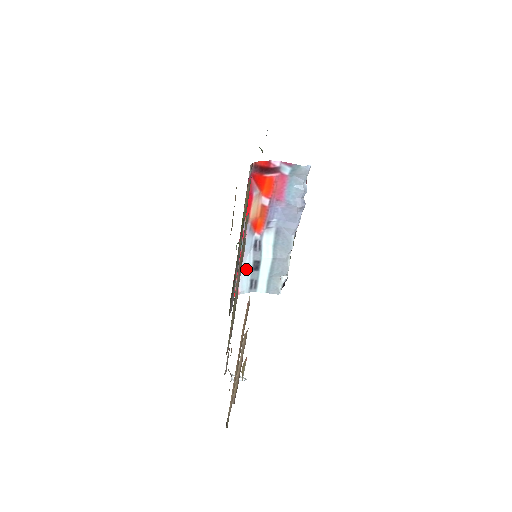
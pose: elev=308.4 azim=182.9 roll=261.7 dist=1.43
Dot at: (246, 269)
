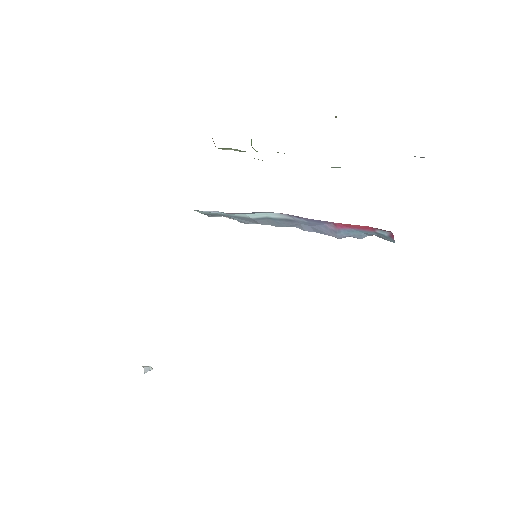
Dot at: (217, 212)
